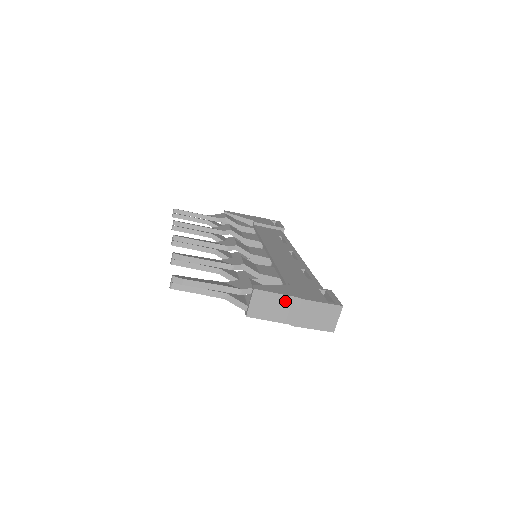
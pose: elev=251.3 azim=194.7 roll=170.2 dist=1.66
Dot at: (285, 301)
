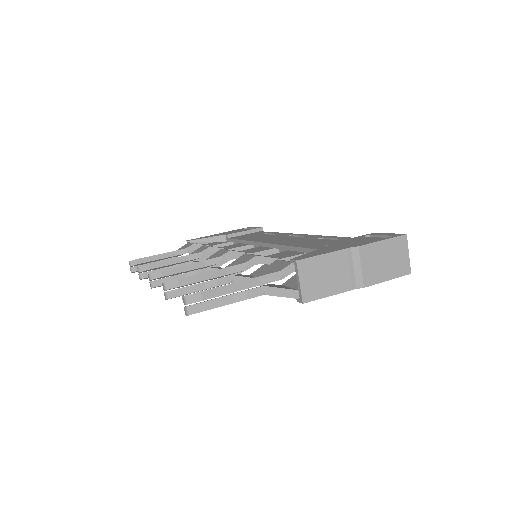
Dot at: (340, 259)
